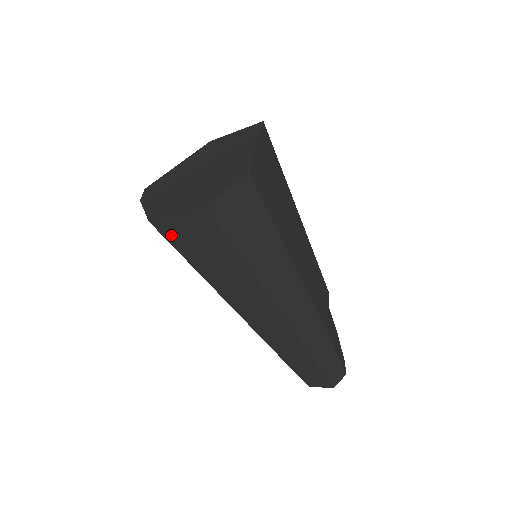
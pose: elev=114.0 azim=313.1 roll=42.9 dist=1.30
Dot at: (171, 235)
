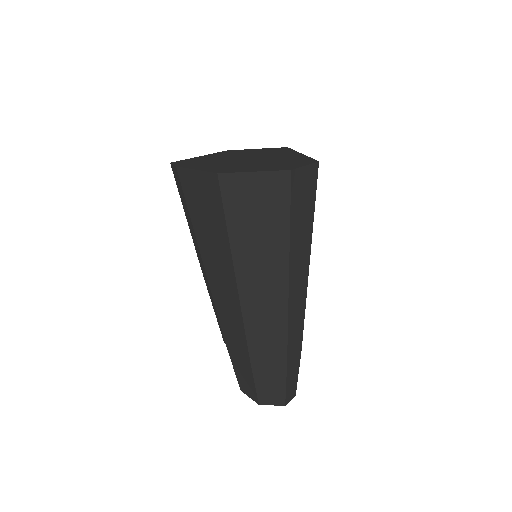
Dot at: (231, 194)
